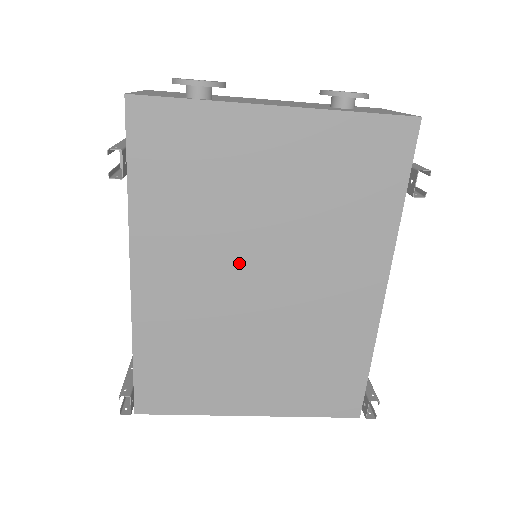
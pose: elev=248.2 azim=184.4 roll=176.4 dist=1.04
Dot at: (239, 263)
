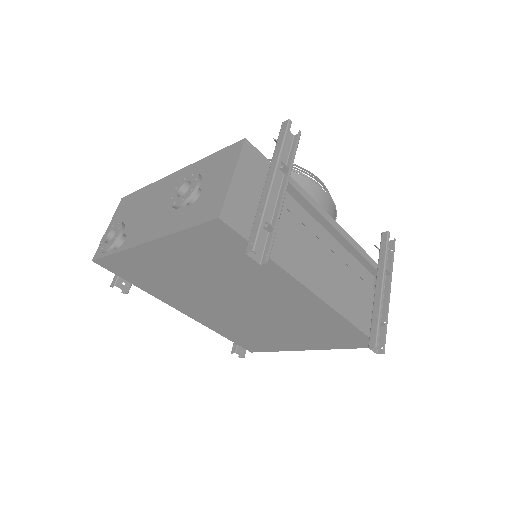
Dot at: (218, 300)
